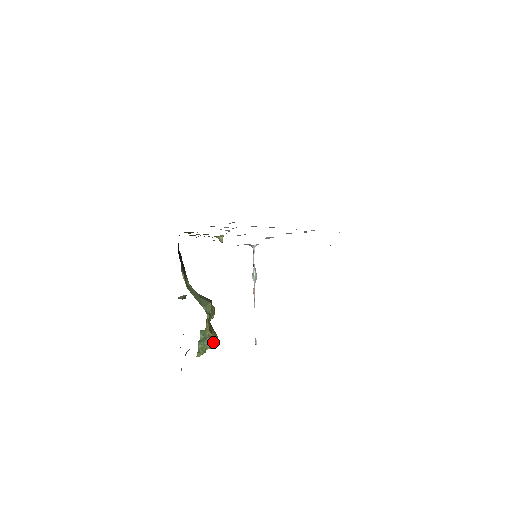
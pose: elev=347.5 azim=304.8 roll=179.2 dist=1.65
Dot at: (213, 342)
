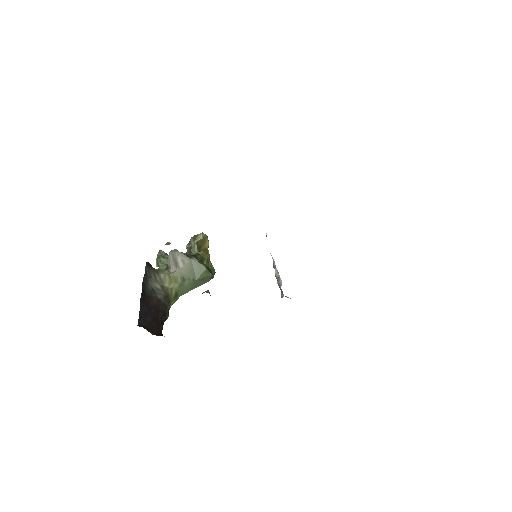
Dot at: occluded
